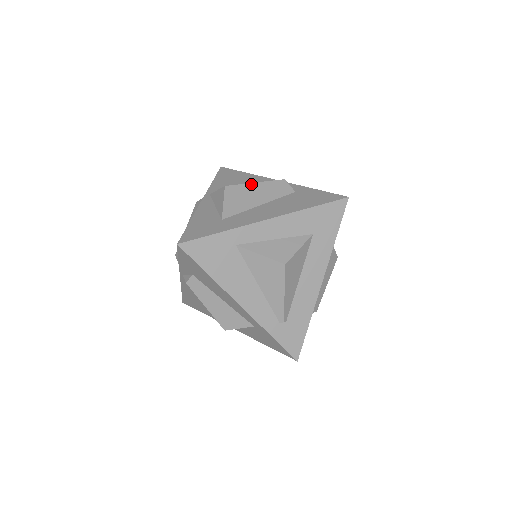
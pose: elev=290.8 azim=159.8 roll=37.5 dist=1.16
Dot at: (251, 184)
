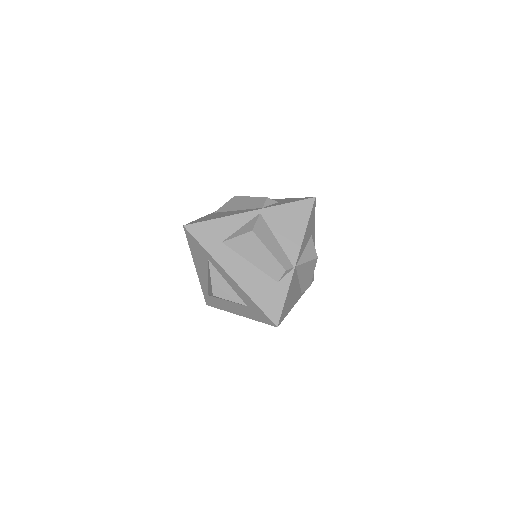
Dot at: (266, 248)
